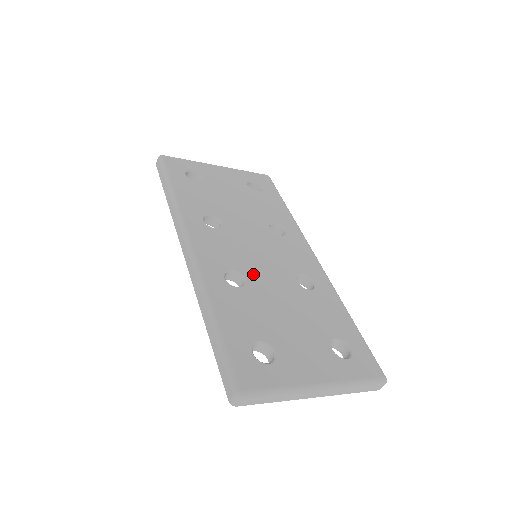
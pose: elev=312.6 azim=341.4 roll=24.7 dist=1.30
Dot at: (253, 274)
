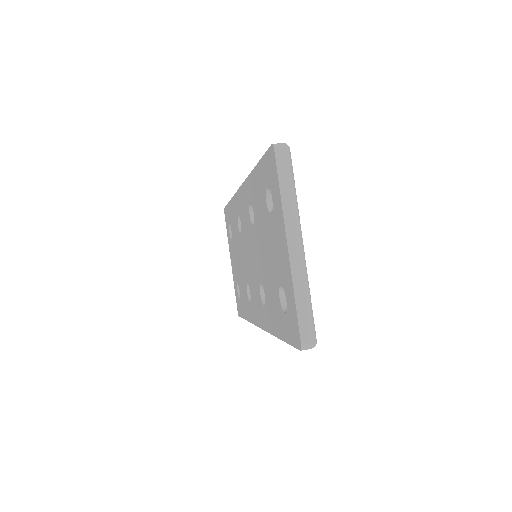
Dot at: occluded
